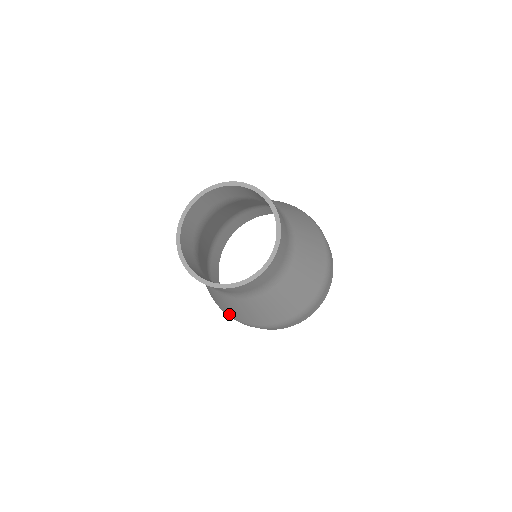
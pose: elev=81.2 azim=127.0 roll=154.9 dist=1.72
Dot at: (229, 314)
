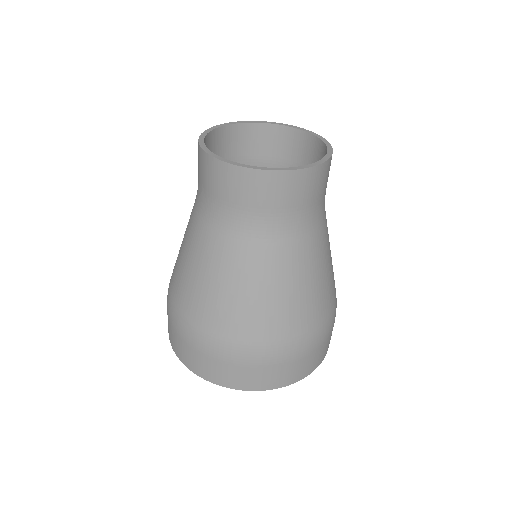
Dot at: (173, 291)
